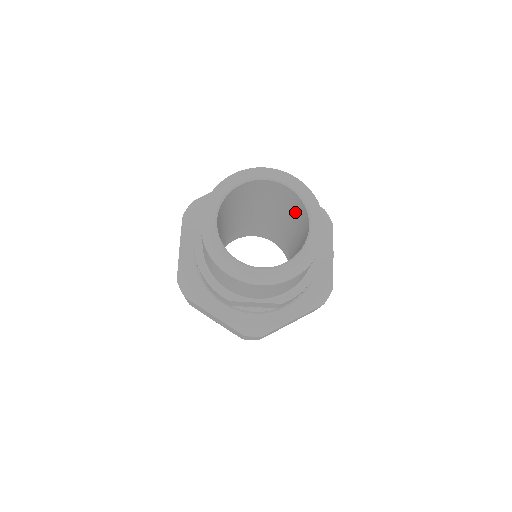
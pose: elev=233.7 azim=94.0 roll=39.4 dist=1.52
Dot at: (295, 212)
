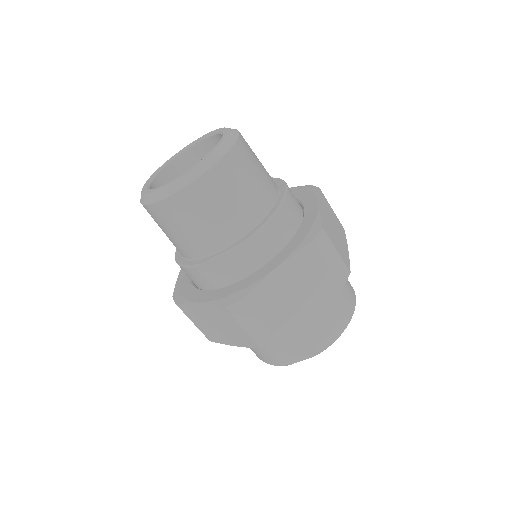
Dot at: occluded
